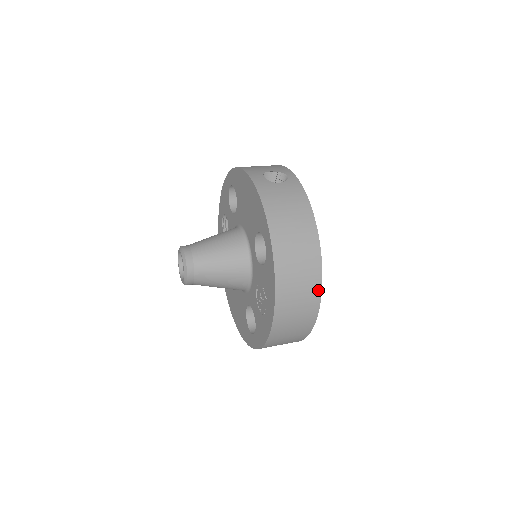
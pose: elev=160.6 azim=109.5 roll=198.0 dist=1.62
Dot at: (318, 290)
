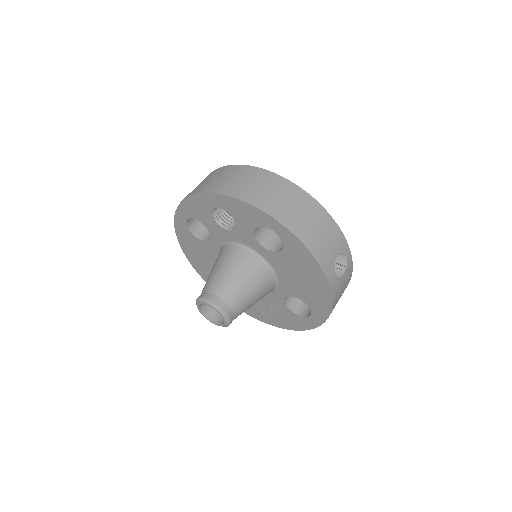
Dot at: occluded
